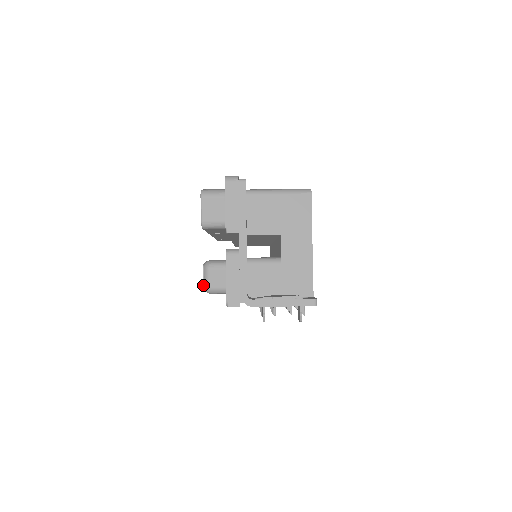
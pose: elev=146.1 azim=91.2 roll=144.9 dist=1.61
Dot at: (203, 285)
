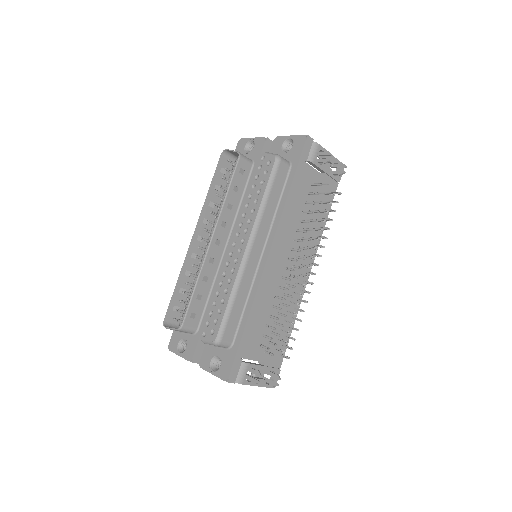
Dot at: (273, 155)
